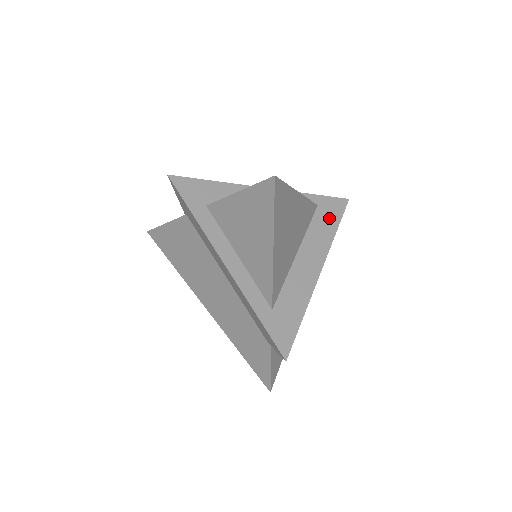
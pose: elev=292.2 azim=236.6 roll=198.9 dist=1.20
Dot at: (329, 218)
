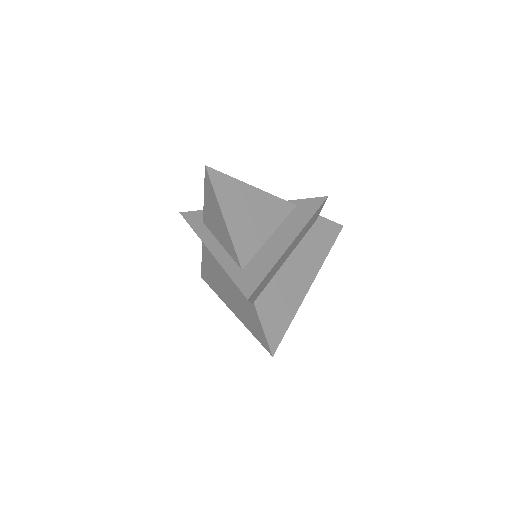
Dot at: (306, 210)
